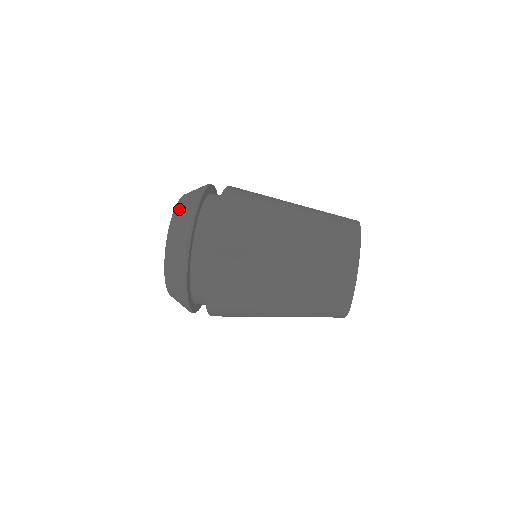
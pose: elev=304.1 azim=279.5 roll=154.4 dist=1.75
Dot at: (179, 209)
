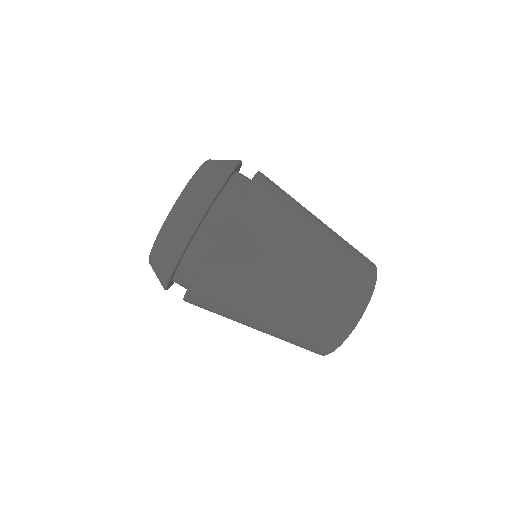
Dot at: (180, 208)
